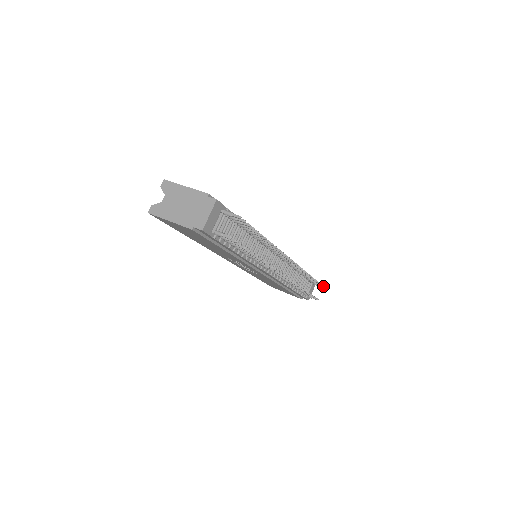
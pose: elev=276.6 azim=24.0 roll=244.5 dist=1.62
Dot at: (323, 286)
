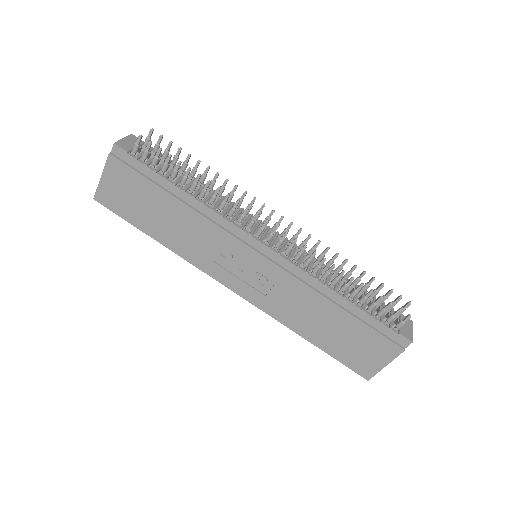
Dot at: (409, 302)
